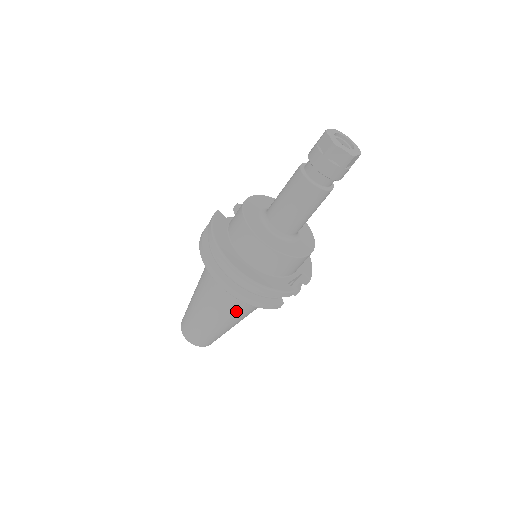
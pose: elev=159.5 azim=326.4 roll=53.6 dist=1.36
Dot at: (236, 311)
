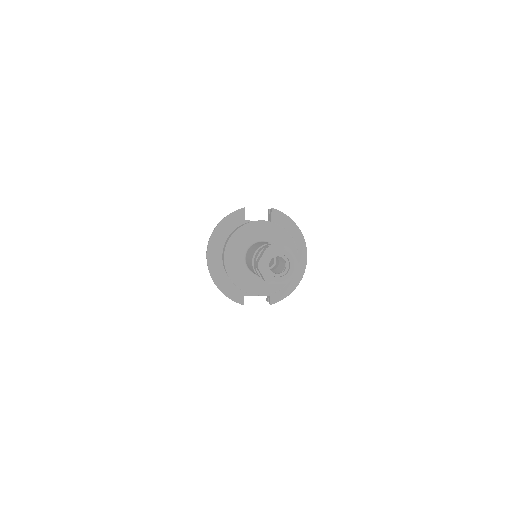
Dot at: occluded
